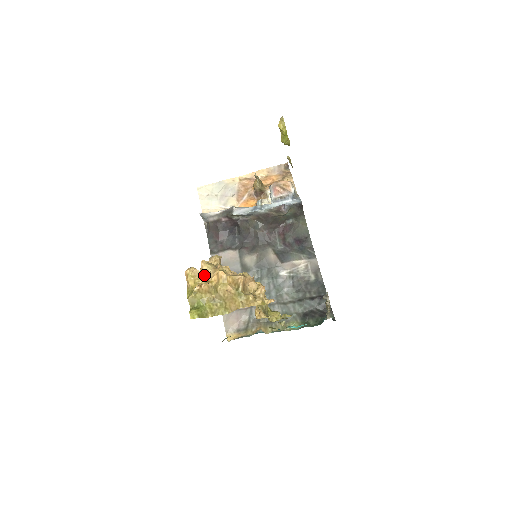
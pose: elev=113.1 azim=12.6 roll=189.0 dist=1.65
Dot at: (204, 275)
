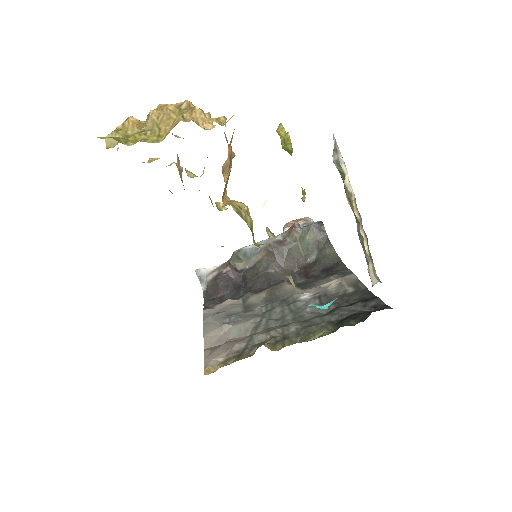
Dot at: occluded
